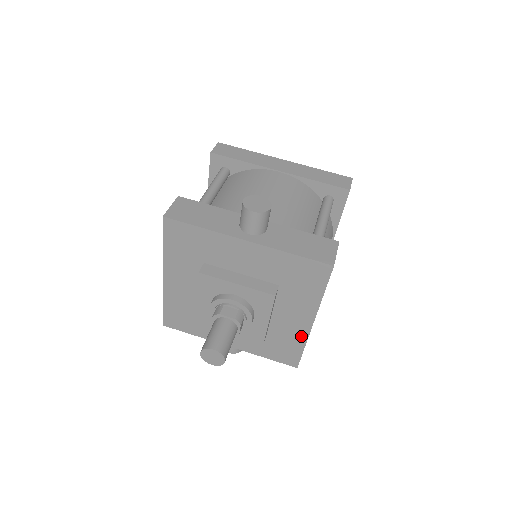
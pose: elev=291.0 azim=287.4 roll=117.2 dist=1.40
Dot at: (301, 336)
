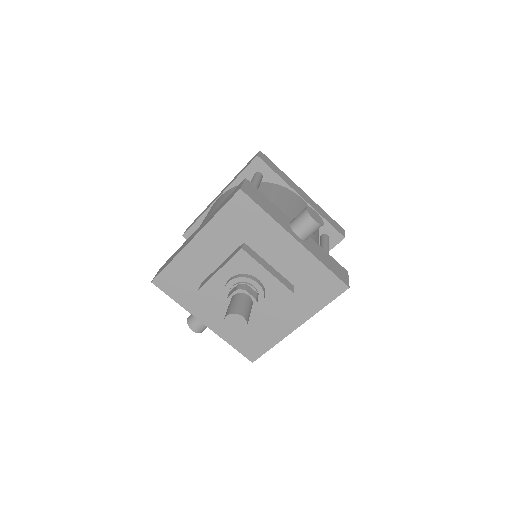
Dot at: (279, 335)
